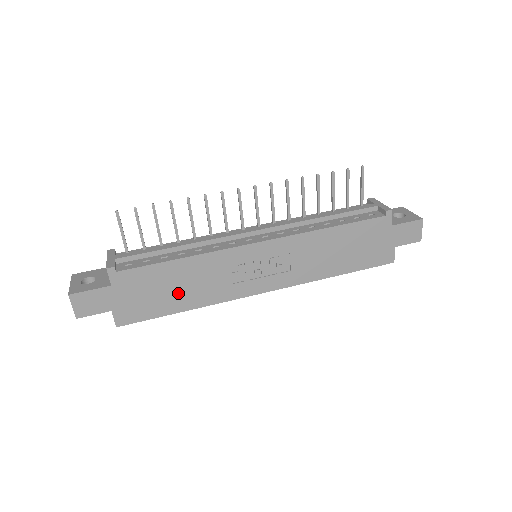
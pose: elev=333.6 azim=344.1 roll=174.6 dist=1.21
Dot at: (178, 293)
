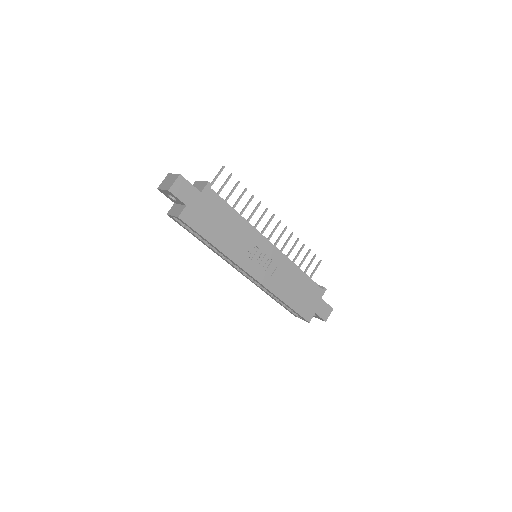
Dot at: (221, 231)
